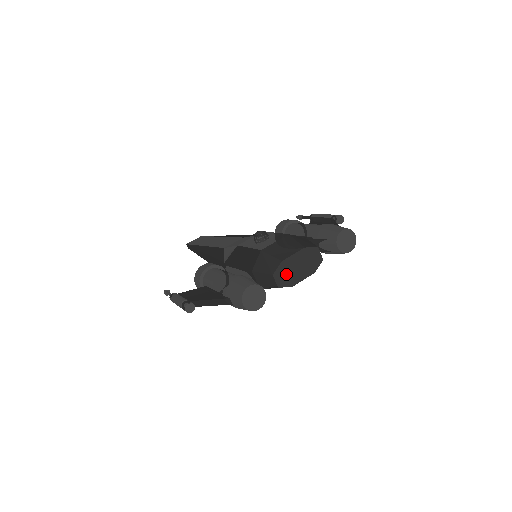
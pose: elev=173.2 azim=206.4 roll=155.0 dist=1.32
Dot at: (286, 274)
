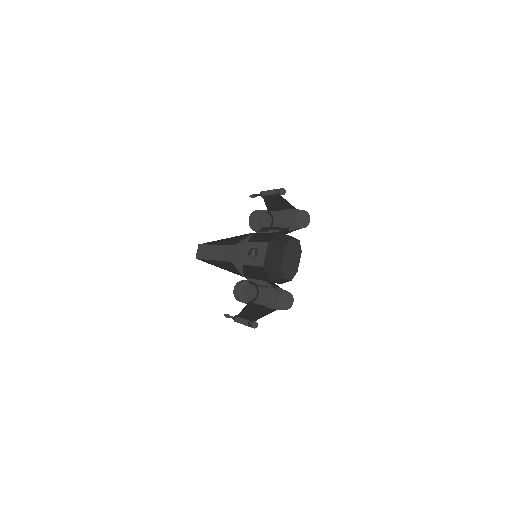
Dot at: (289, 270)
